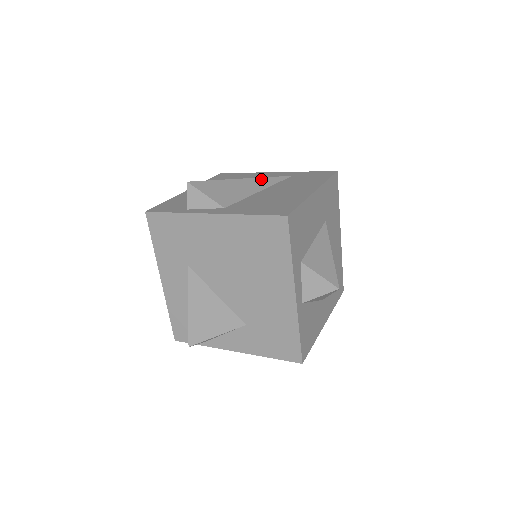
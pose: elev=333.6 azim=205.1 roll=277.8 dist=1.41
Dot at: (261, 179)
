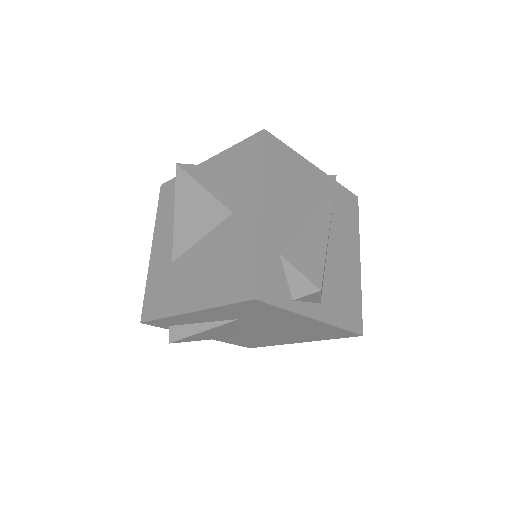
Dot at: occluded
